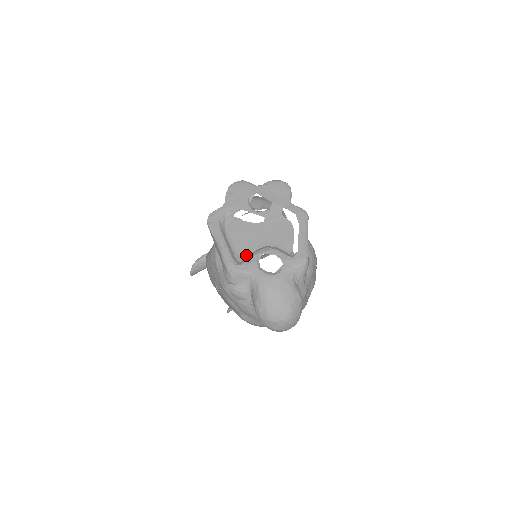
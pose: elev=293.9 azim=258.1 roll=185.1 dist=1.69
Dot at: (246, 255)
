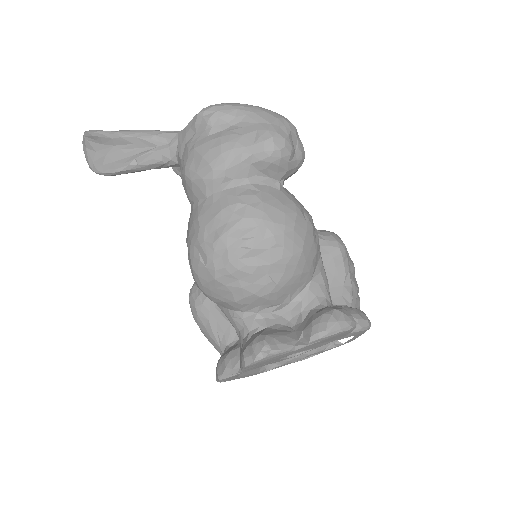
Dot at: occluded
